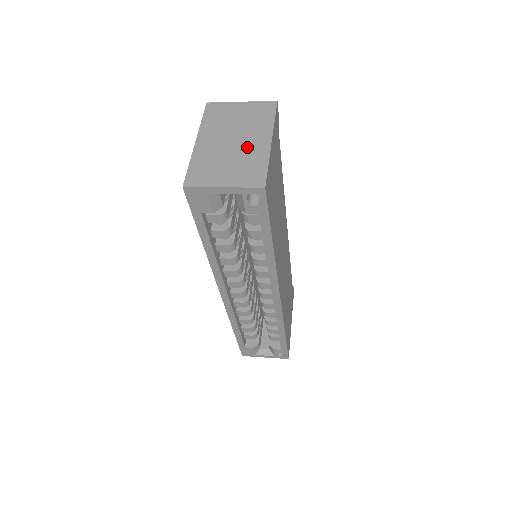
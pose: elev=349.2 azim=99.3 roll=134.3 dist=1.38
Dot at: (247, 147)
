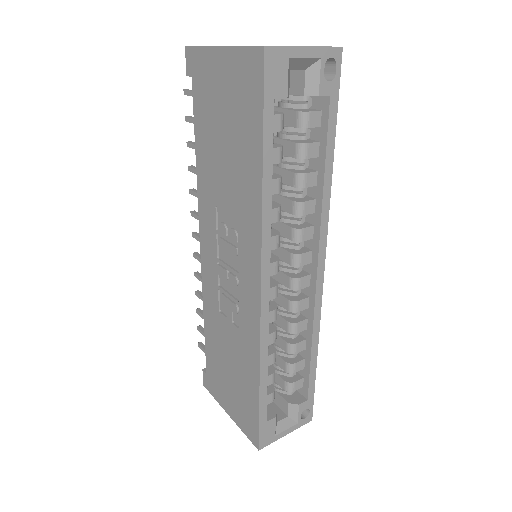
Dot at: occluded
